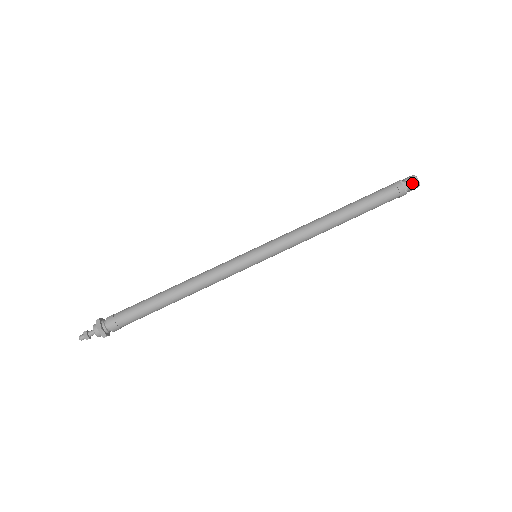
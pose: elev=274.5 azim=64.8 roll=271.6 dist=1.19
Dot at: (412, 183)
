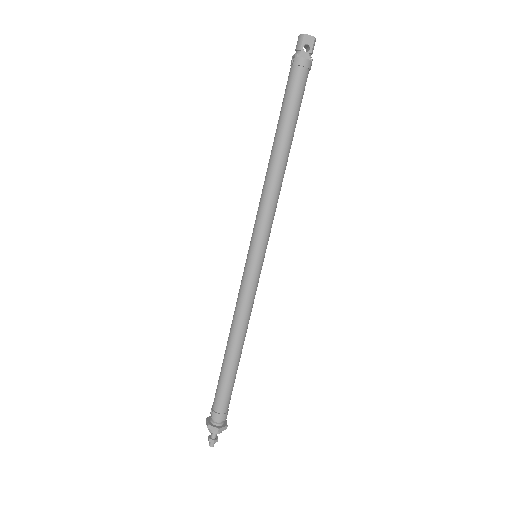
Dot at: (308, 45)
